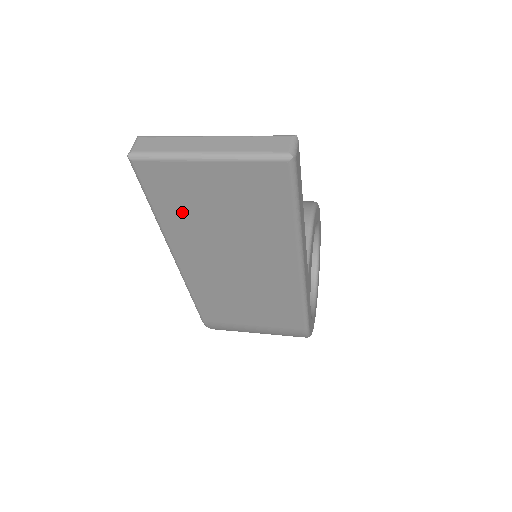
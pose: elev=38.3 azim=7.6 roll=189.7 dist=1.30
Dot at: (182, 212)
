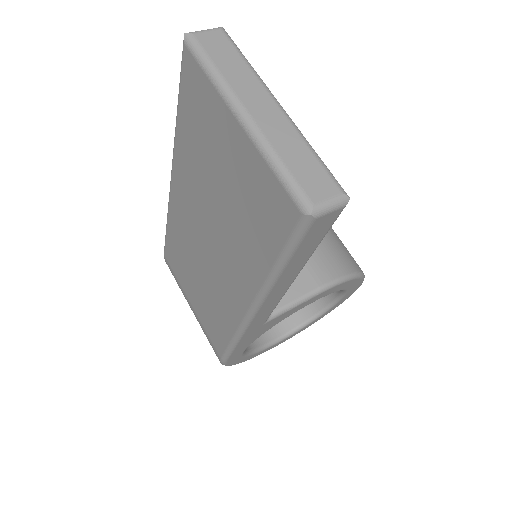
Dot at: (195, 146)
